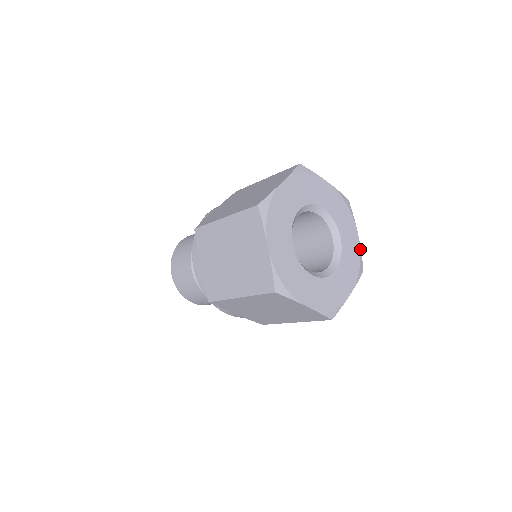
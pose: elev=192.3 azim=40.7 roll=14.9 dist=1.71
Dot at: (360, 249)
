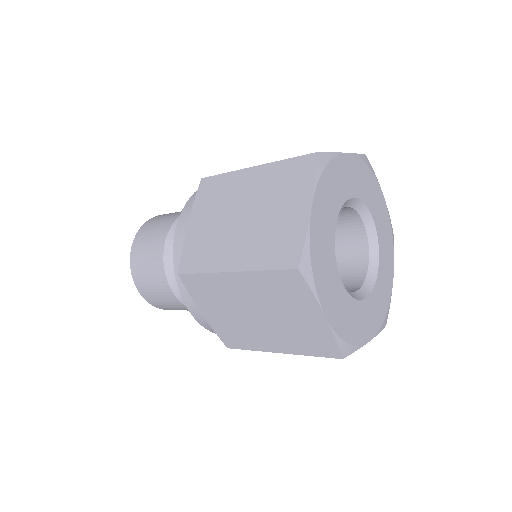
Dot at: occluded
